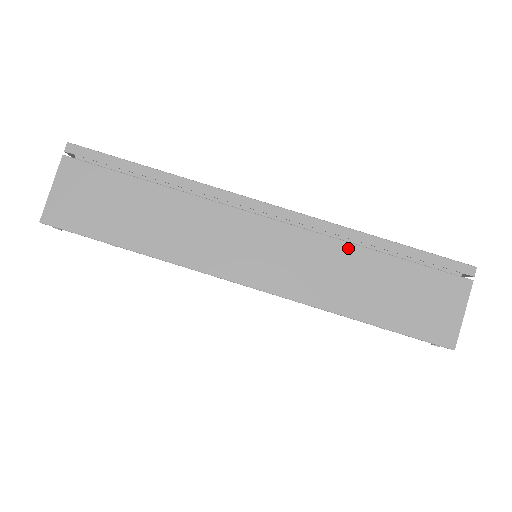
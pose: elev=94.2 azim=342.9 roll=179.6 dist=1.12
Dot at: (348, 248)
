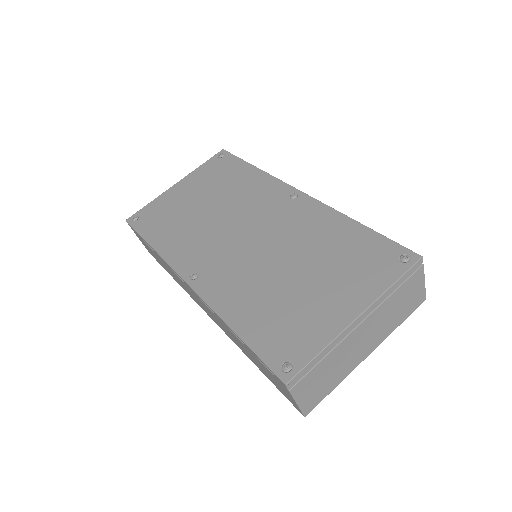
Dot at: (225, 326)
